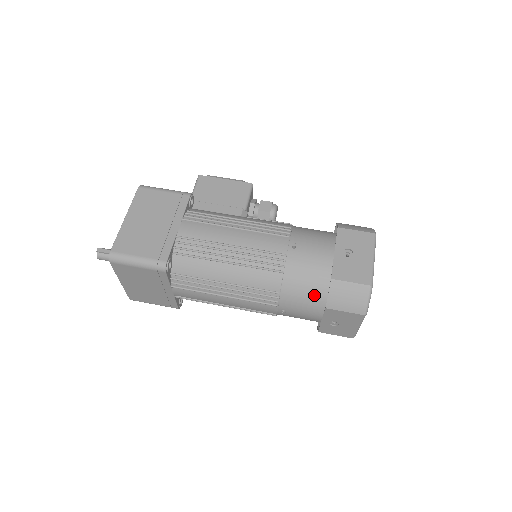
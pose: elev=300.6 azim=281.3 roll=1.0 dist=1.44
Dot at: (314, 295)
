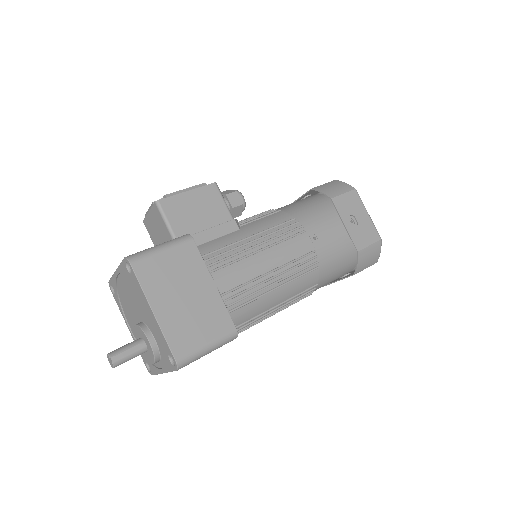
Dot at: (340, 269)
